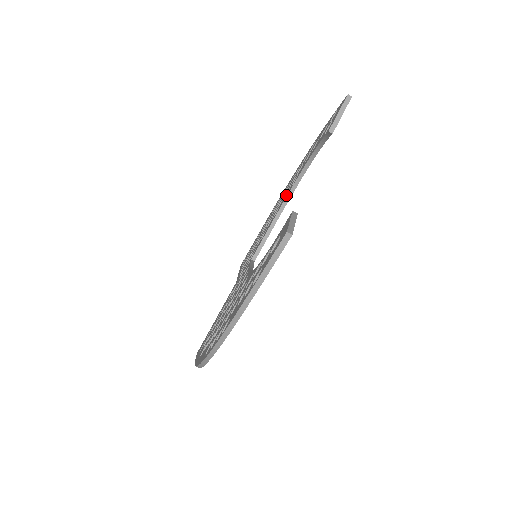
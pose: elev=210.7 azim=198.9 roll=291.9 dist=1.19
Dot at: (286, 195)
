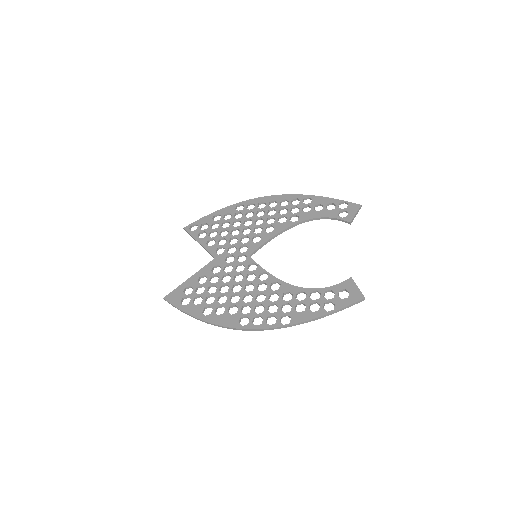
Dot at: (286, 225)
